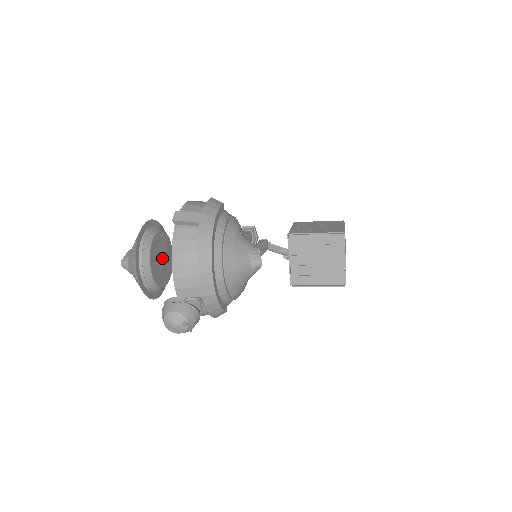
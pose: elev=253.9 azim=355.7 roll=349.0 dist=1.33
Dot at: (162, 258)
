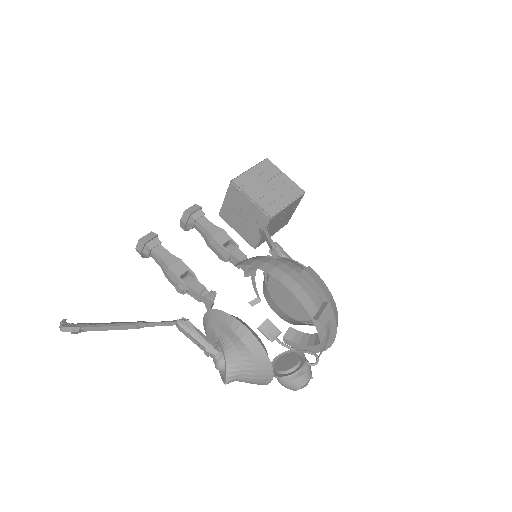
Dot at: occluded
